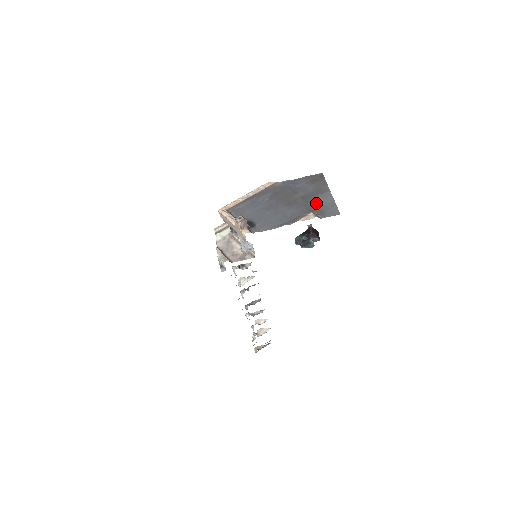
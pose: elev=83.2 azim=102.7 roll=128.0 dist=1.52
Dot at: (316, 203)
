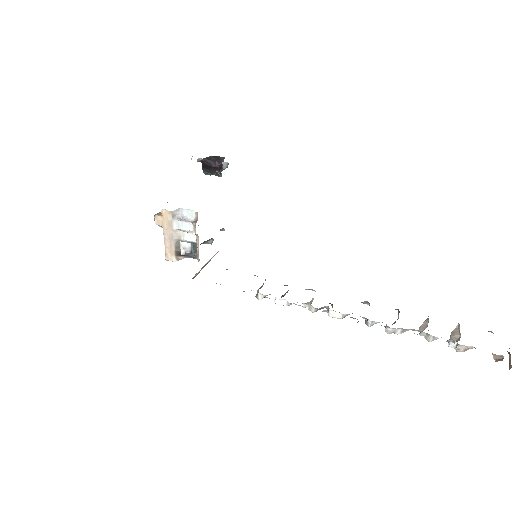
Dot at: occluded
